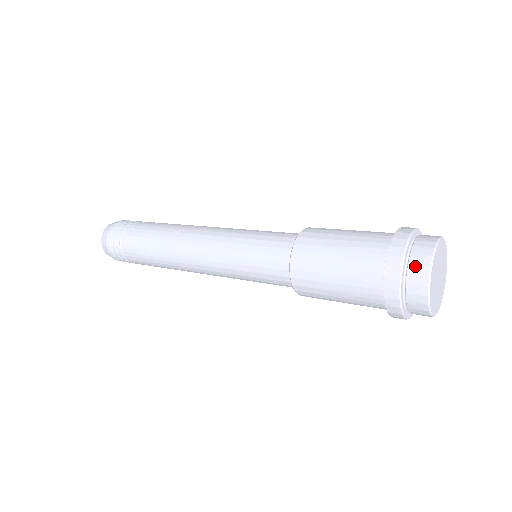
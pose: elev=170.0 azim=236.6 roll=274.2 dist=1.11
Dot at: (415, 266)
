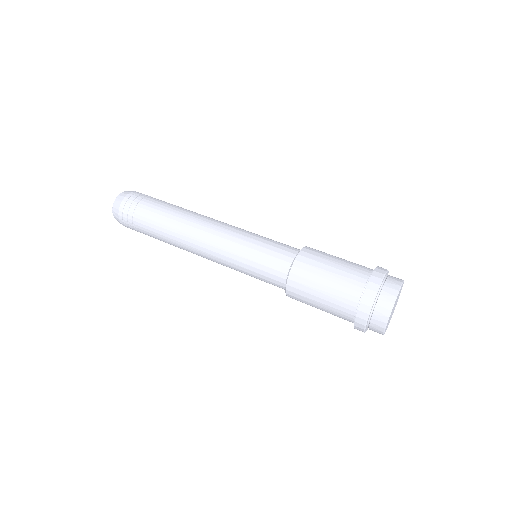
Dot at: (388, 288)
